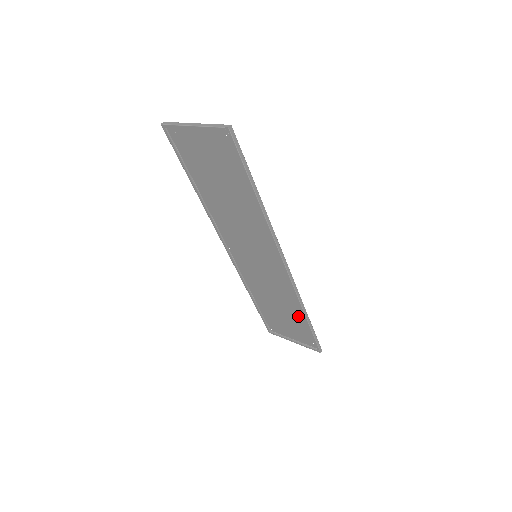
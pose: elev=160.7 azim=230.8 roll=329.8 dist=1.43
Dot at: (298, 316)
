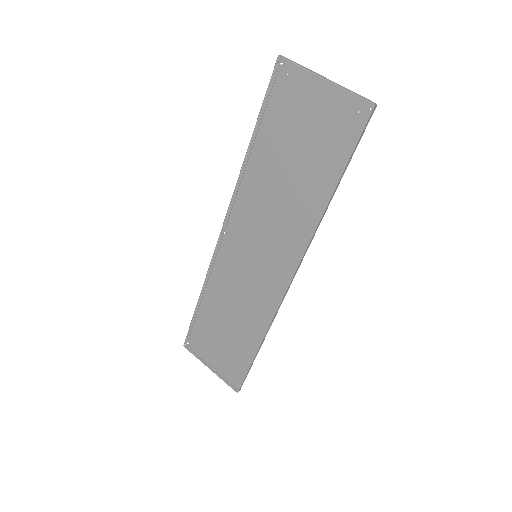
Dot at: (245, 342)
